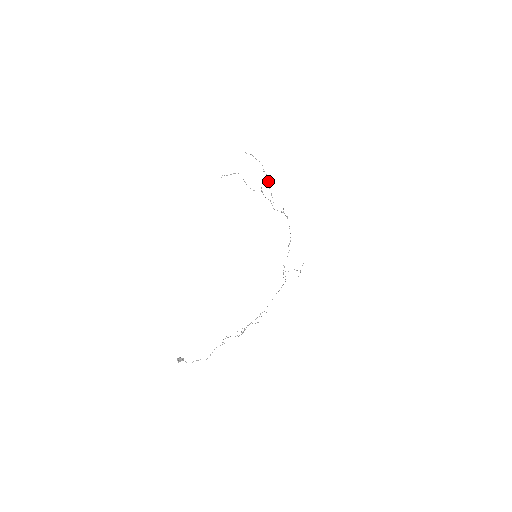
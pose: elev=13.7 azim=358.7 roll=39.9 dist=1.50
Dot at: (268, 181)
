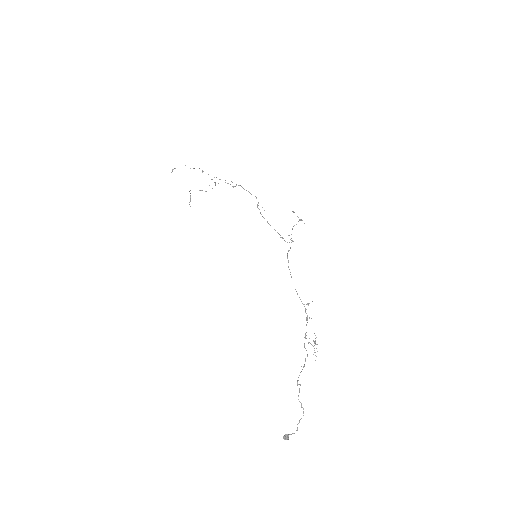
Dot at: occluded
